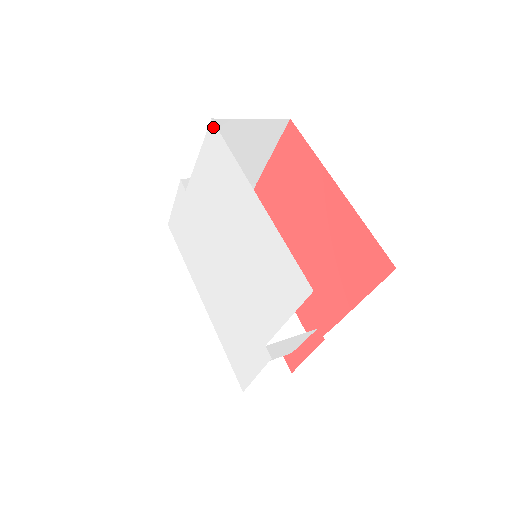
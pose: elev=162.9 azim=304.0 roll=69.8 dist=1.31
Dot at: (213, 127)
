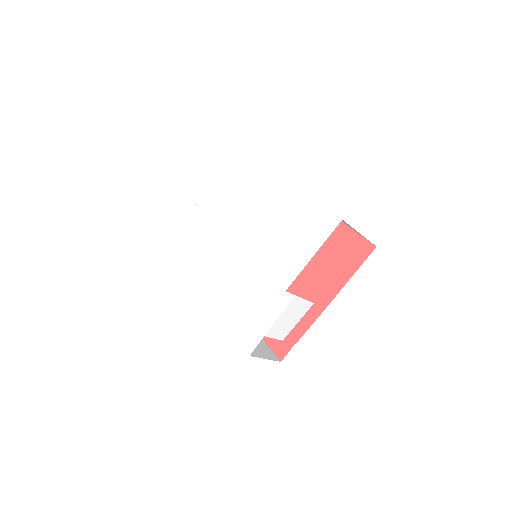
Dot at: (242, 151)
